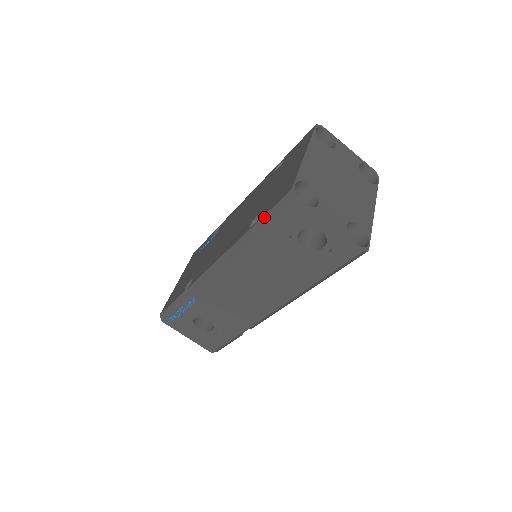
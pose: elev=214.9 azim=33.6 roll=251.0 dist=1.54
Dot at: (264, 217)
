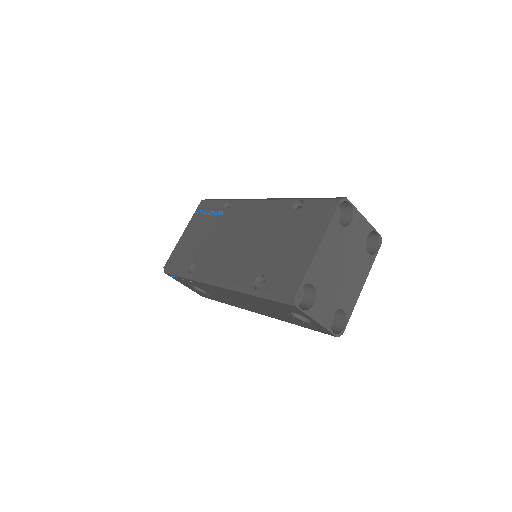
Dot at: (267, 293)
